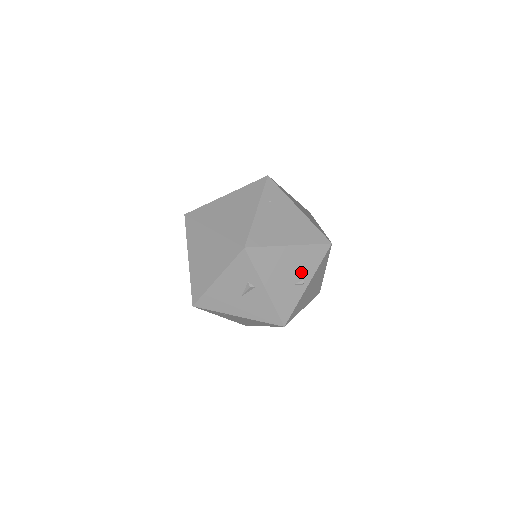
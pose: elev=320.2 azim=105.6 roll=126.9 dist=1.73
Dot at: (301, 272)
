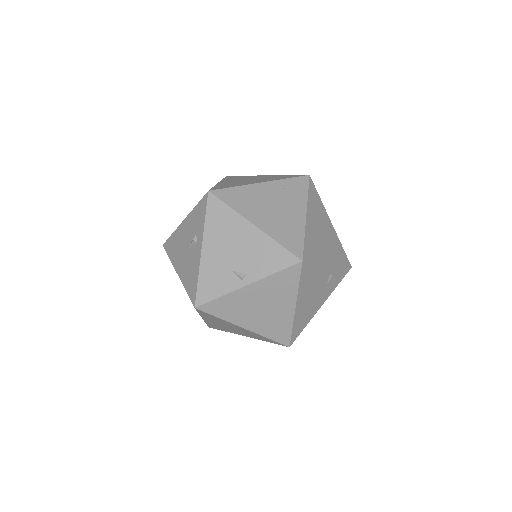
Dot at: (248, 264)
